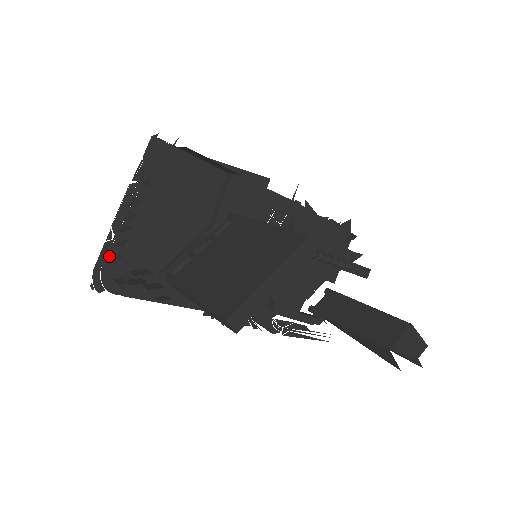
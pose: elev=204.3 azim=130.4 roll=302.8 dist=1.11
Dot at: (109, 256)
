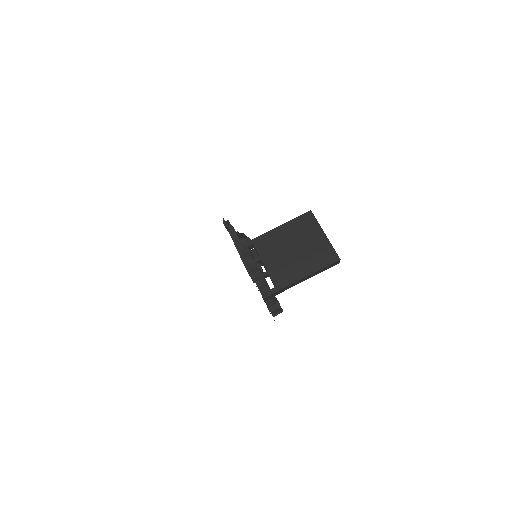
Dot at: (267, 305)
